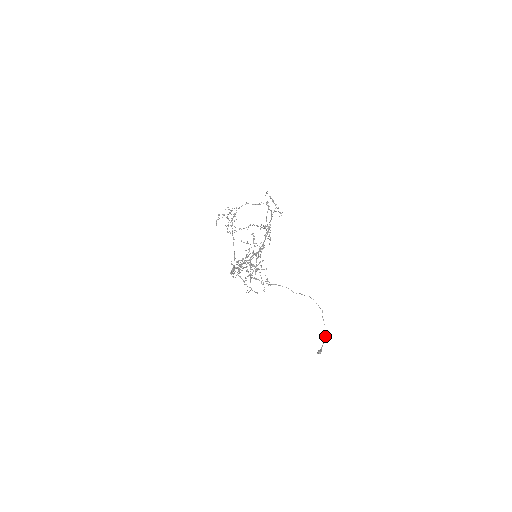
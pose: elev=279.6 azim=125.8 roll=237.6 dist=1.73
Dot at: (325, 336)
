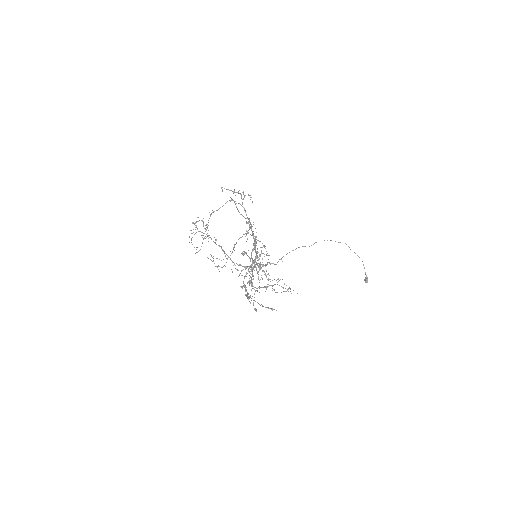
Dot at: occluded
